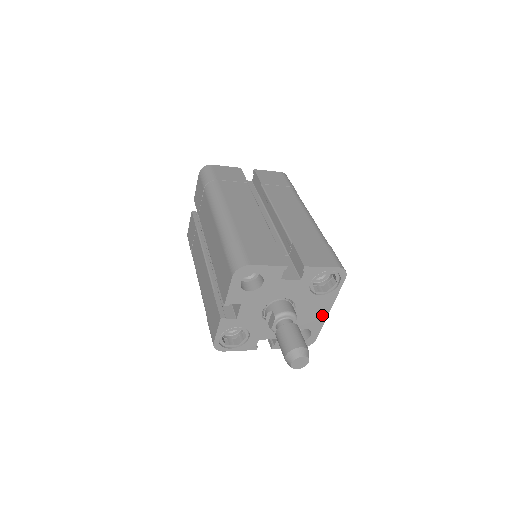
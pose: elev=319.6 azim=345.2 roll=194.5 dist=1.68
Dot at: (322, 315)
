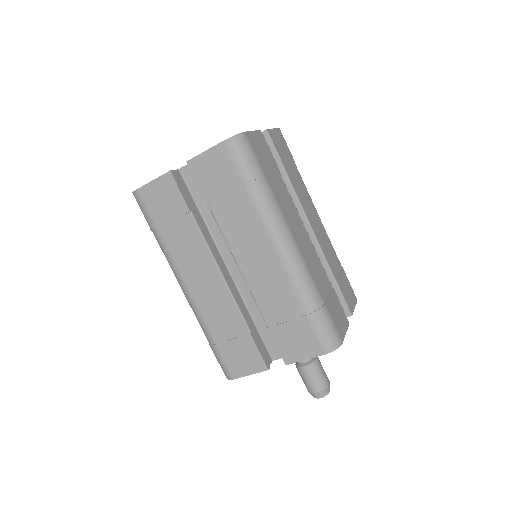
Dot at: occluded
